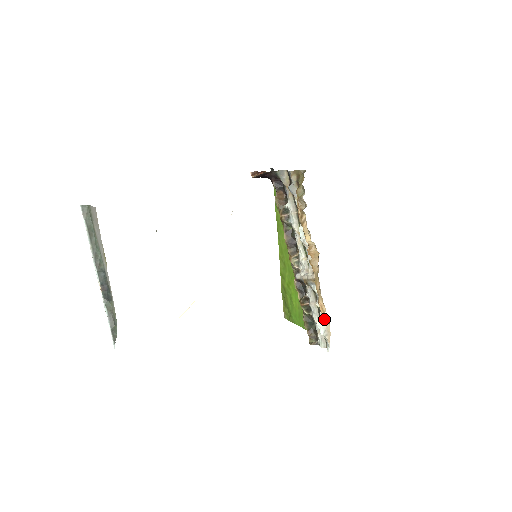
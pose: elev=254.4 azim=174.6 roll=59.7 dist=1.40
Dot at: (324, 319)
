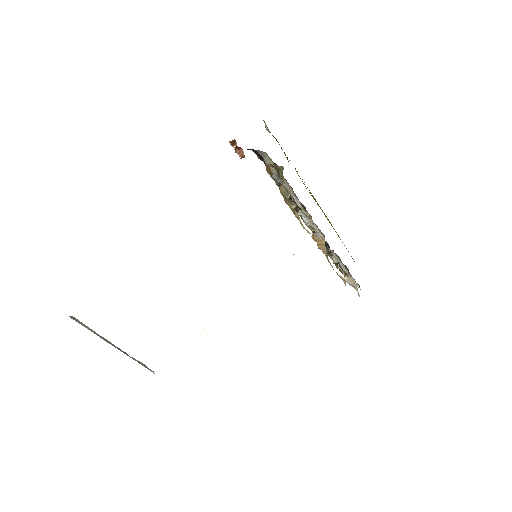
Dot at: (348, 279)
